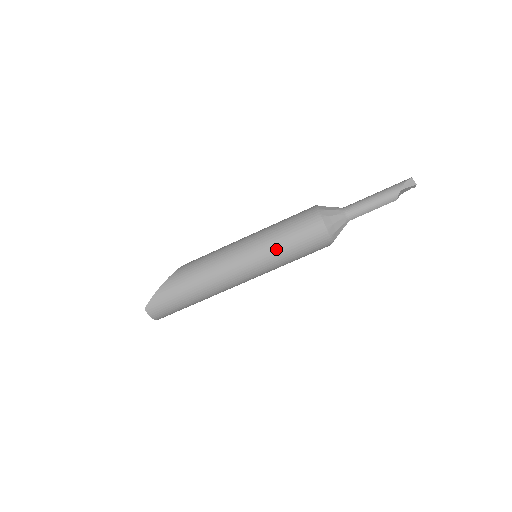
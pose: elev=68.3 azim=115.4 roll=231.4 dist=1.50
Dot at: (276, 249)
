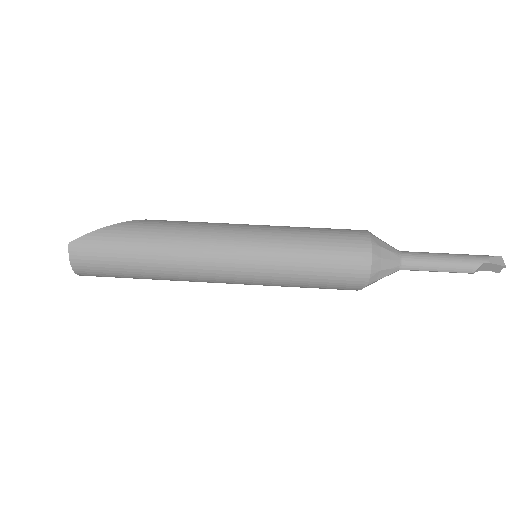
Dot at: (292, 252)
